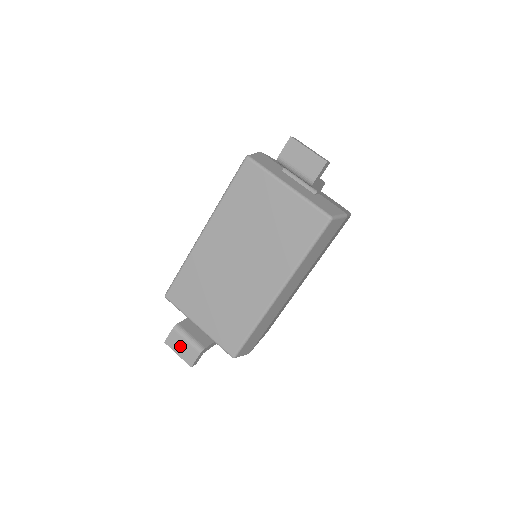
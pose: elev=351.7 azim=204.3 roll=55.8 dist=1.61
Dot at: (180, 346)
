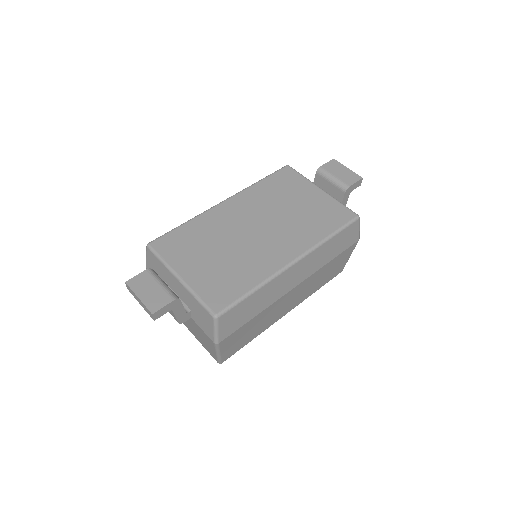
Dot at: (148, 288)
